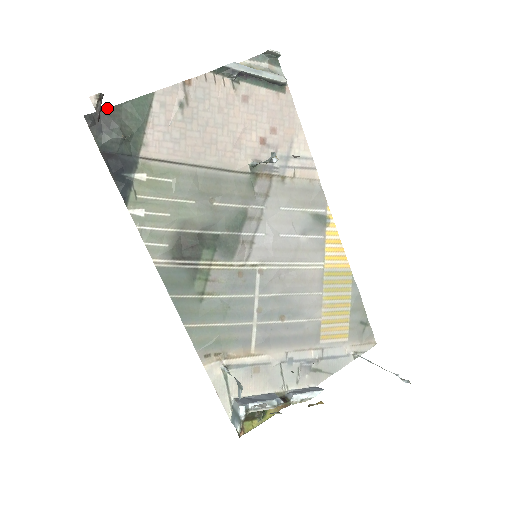
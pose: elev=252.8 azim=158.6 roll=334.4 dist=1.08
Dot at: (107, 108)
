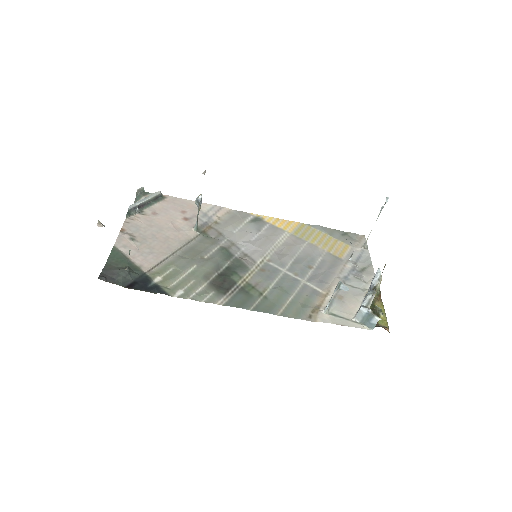
Dot at: (103, 269)
